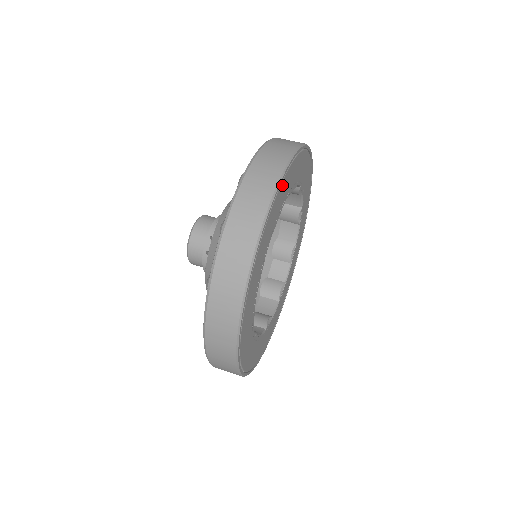
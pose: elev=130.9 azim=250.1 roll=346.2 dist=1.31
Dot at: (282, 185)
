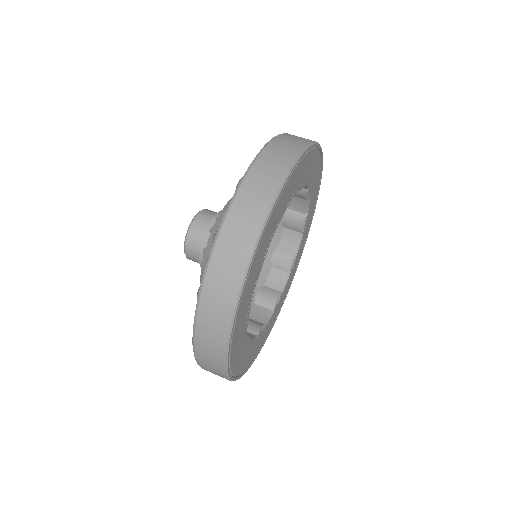
Dot at: (260, 245)
